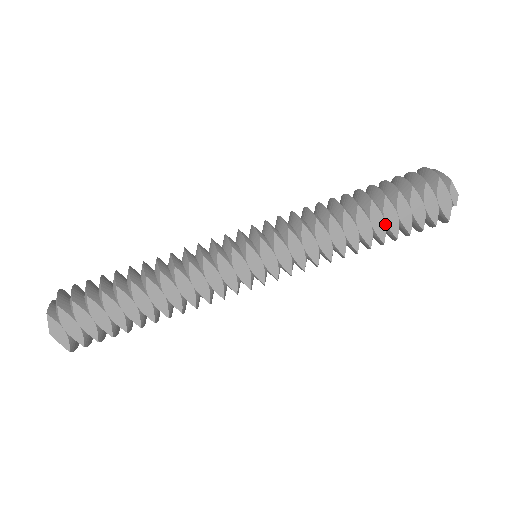
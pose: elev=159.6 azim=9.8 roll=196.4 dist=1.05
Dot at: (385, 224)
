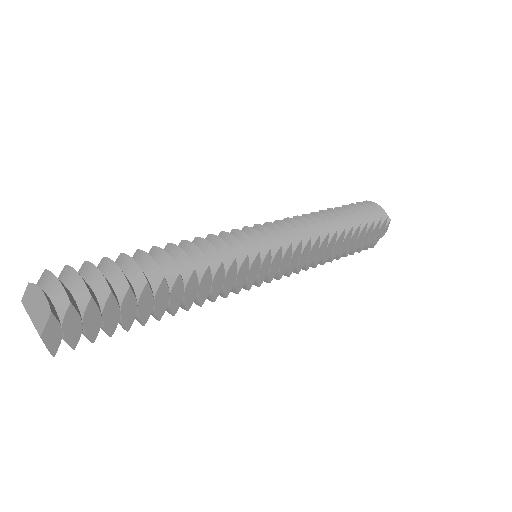
Dot at: (348, 245)
